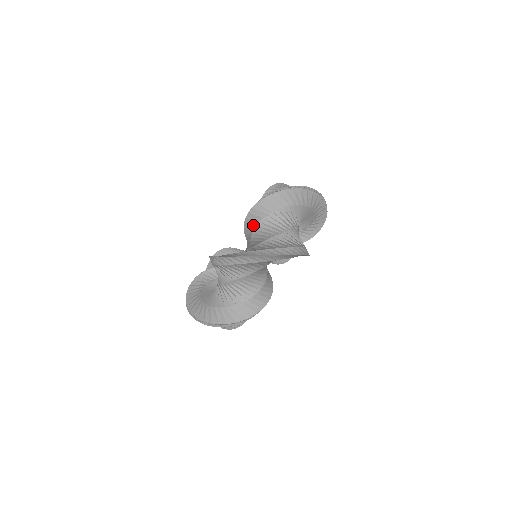
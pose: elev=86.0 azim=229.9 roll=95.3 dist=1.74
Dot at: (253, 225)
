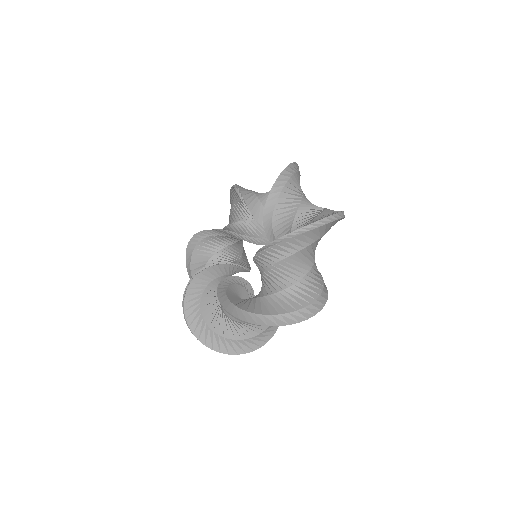
Dot at: (268, 263)
